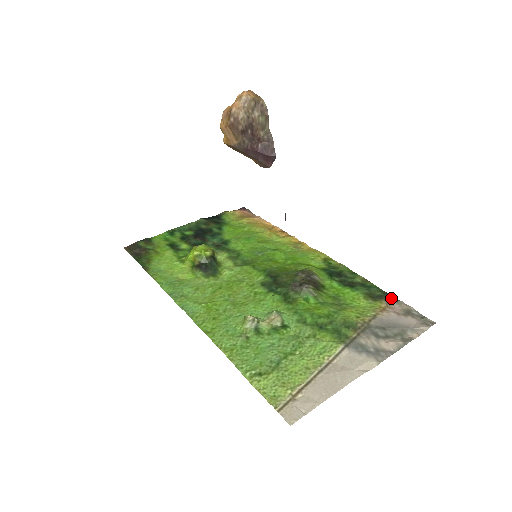
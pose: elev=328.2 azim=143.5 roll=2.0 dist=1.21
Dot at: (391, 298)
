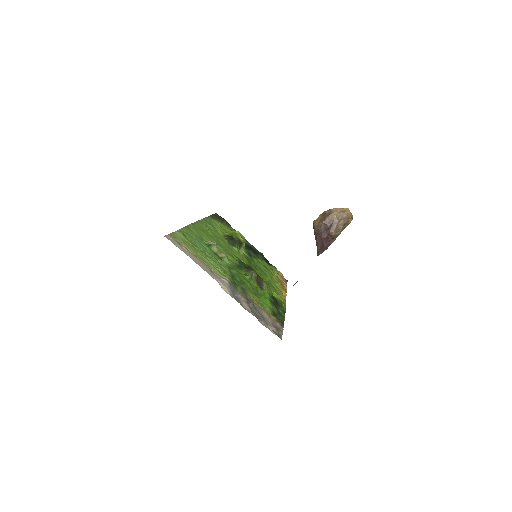
Dot at: (281, 323)
